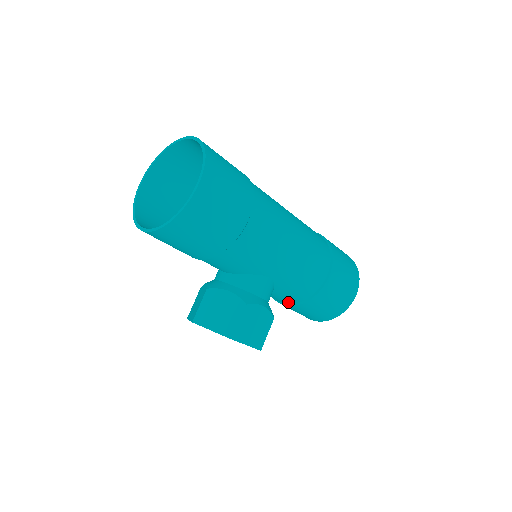
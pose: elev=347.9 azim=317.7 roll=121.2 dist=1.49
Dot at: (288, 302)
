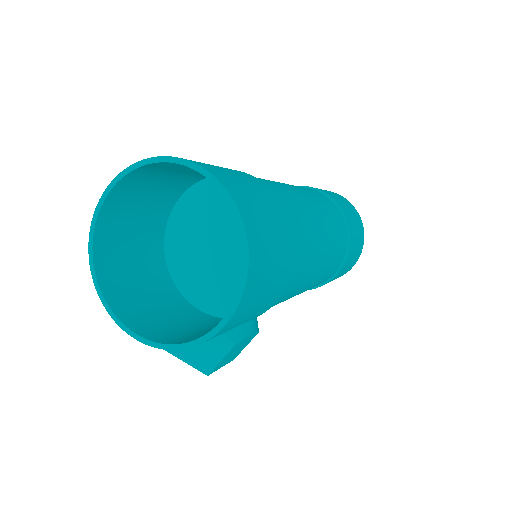
Dot at: occluded
